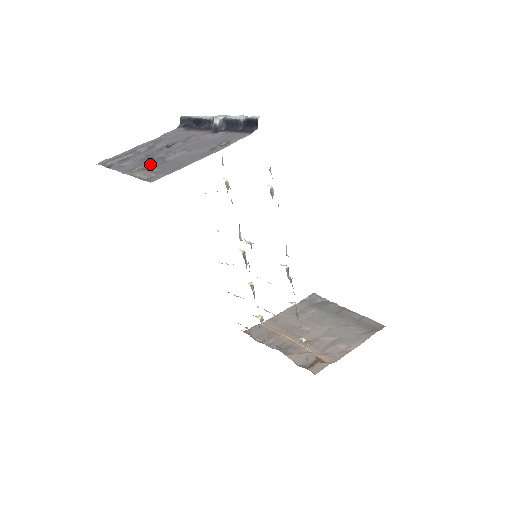
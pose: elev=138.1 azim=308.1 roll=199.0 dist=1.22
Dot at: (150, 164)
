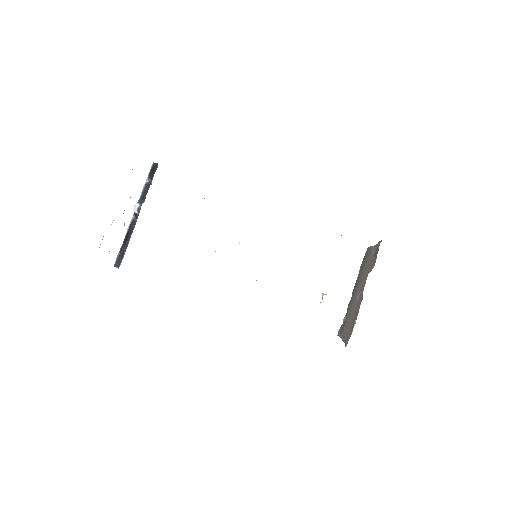
Dot at: occluded
